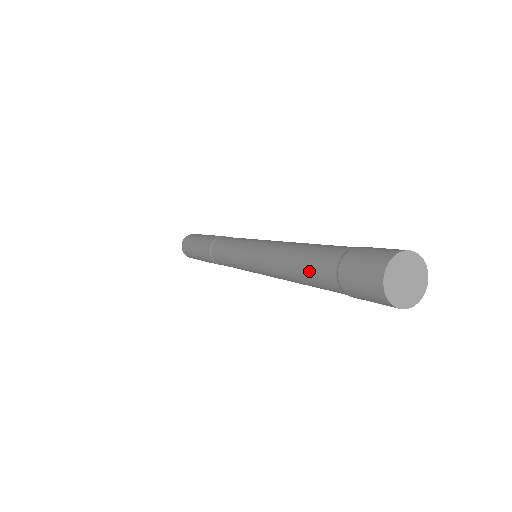
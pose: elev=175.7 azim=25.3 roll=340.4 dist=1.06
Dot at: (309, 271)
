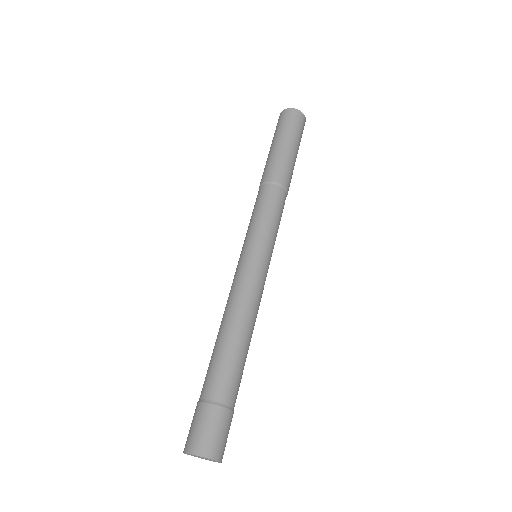
Dot at: occluded
